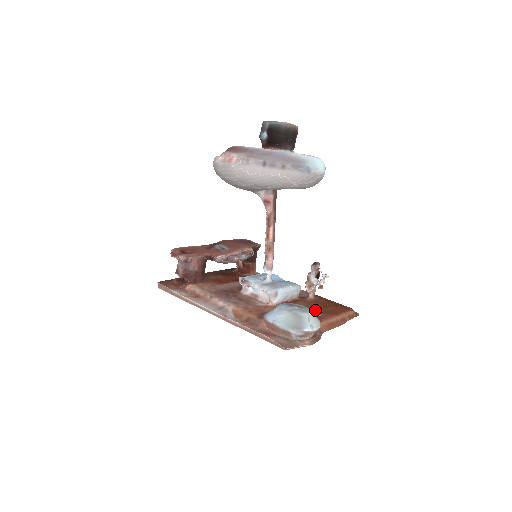
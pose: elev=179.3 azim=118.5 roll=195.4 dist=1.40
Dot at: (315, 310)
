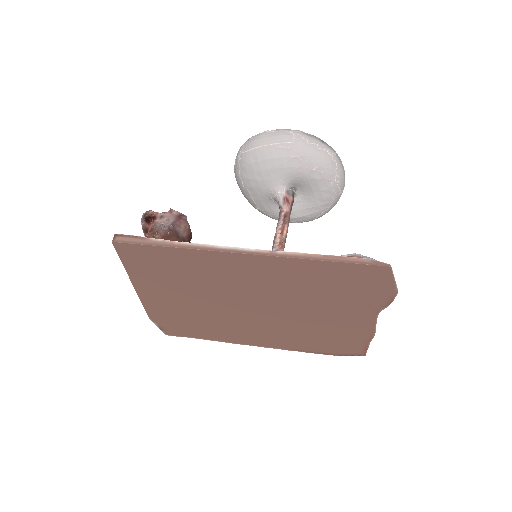
Dot at: occluded
